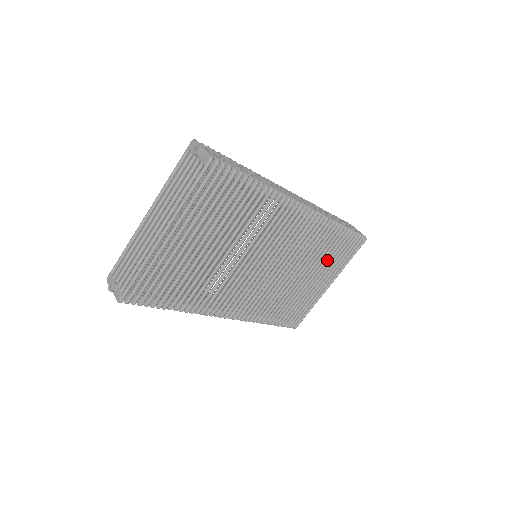
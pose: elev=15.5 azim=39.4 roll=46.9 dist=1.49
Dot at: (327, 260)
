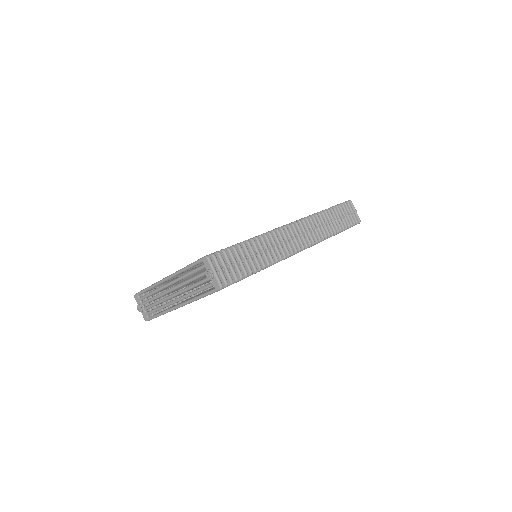
Dot at: occluded
